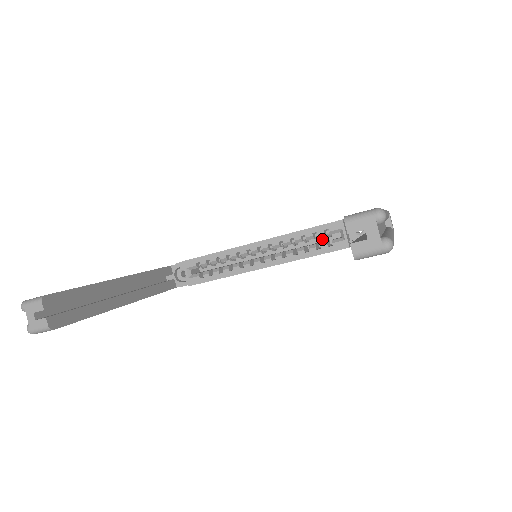
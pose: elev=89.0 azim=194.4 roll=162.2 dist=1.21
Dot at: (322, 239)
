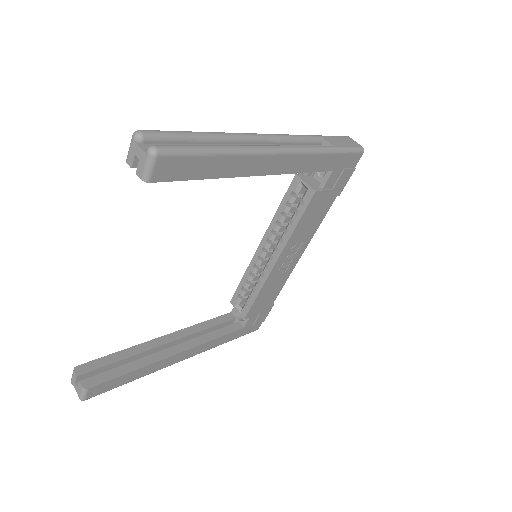
Dot at: occluded
